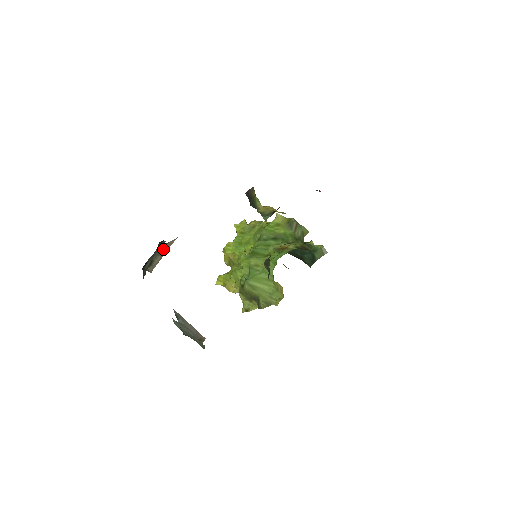
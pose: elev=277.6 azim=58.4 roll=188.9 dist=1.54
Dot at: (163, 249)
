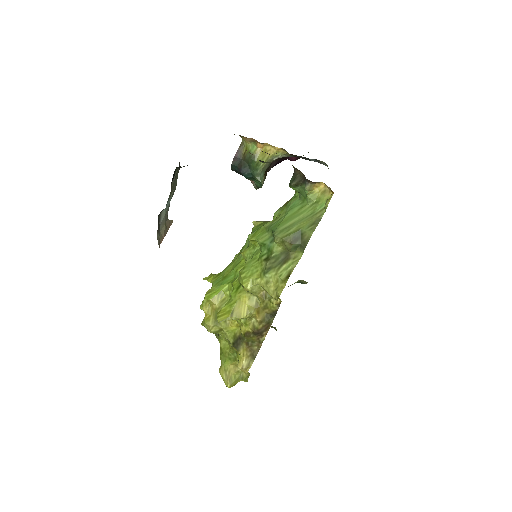
Dot at: (165, 223)
